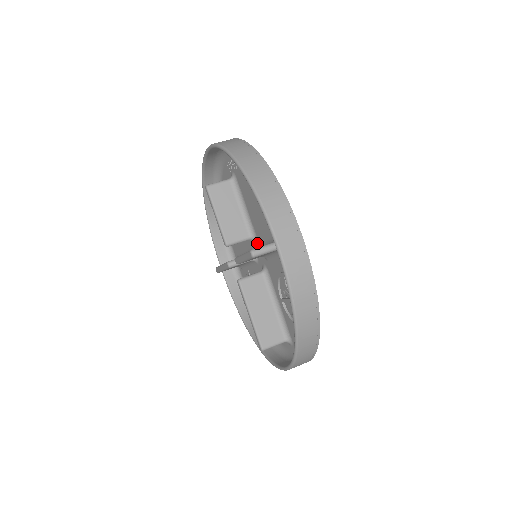
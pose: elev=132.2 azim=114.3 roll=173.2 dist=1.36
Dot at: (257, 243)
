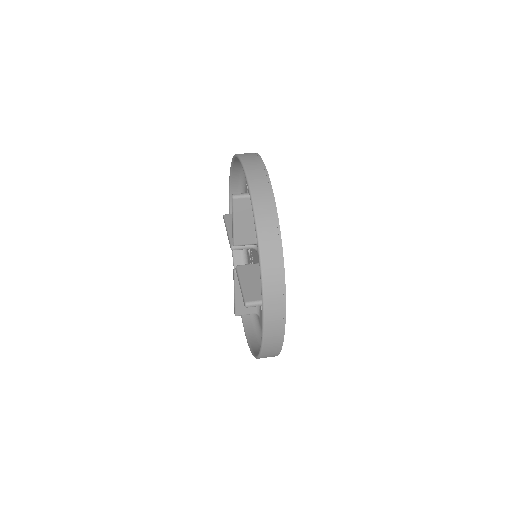
Dot at: occluded
